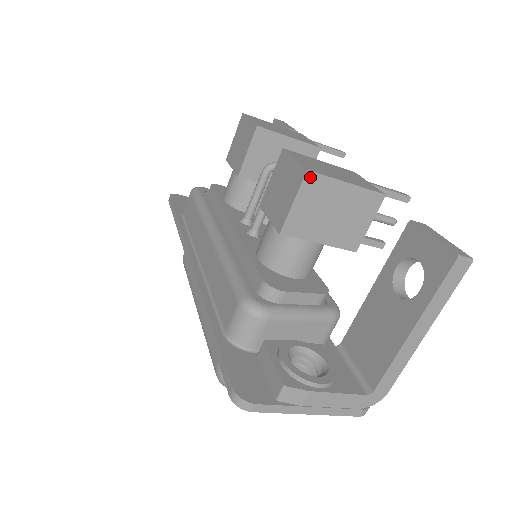
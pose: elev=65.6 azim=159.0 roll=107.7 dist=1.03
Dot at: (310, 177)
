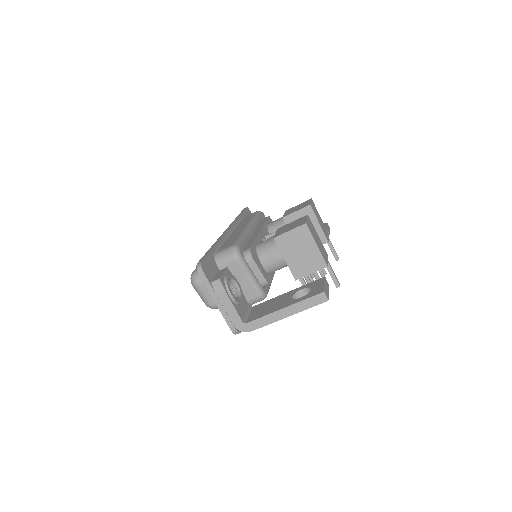
Dot at: (305, 227)
